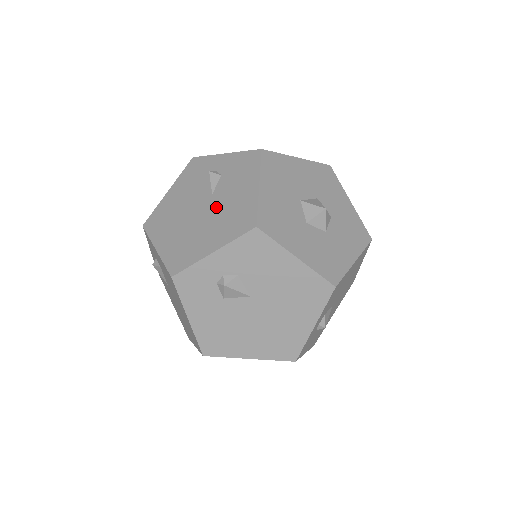
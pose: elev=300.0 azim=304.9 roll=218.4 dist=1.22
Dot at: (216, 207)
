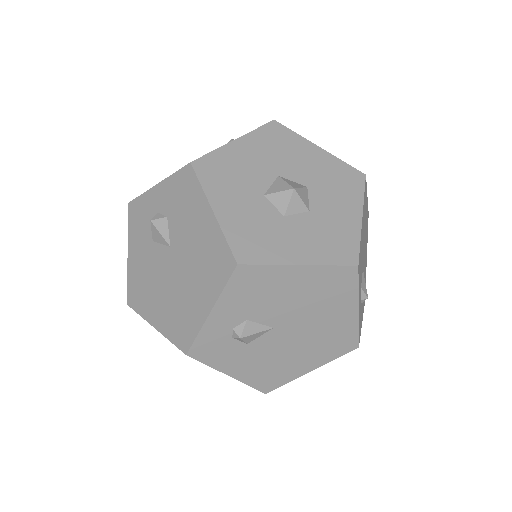
Dot at: occluded
